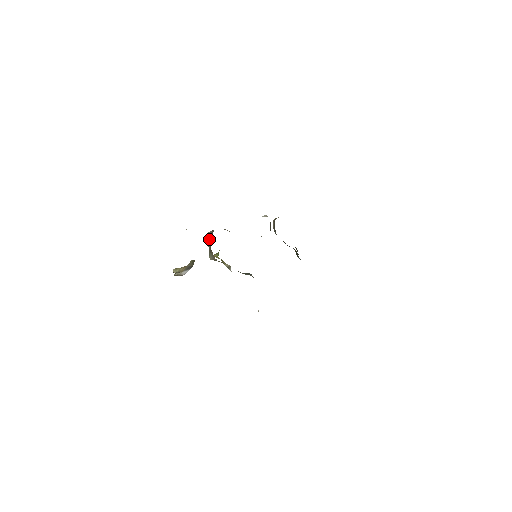
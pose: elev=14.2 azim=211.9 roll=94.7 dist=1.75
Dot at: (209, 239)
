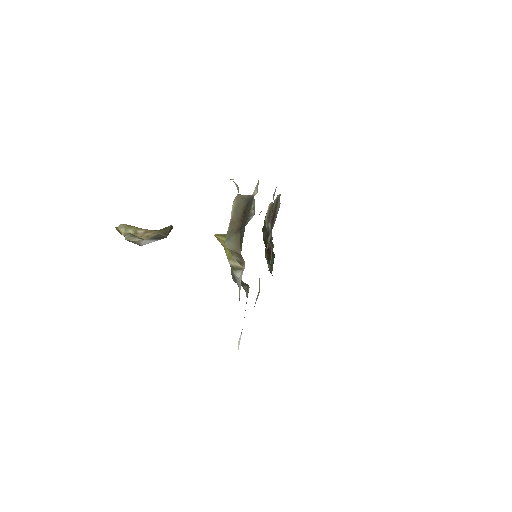
Dot at: (251, 212)
